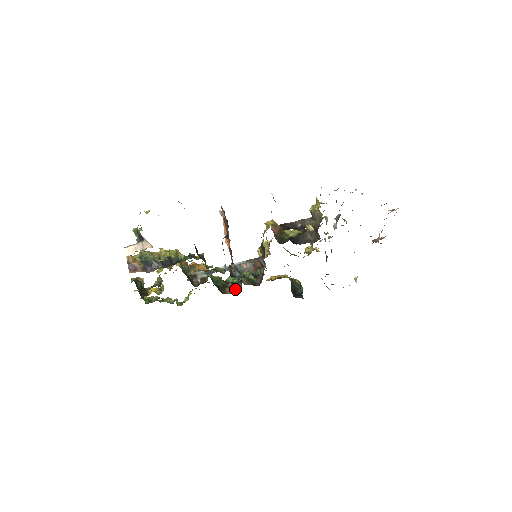
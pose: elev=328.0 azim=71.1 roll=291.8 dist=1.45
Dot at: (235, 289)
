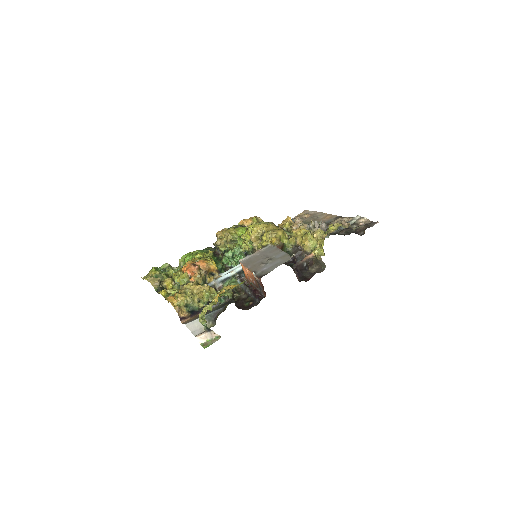
Dot at: occluded
